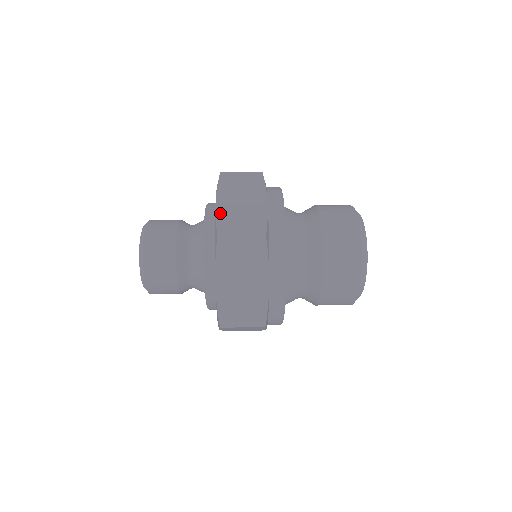
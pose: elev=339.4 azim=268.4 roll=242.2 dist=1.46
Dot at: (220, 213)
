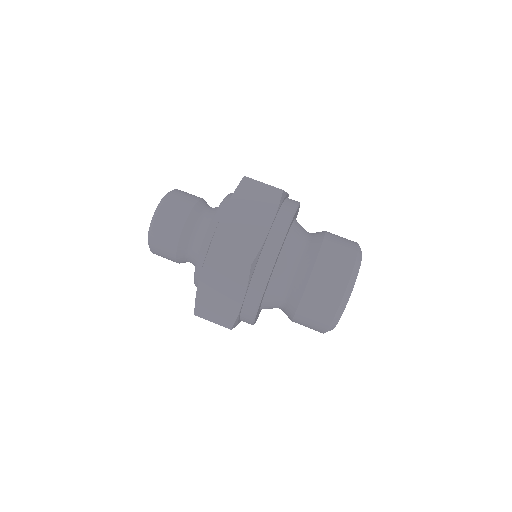
Dot at: (200, 296)
